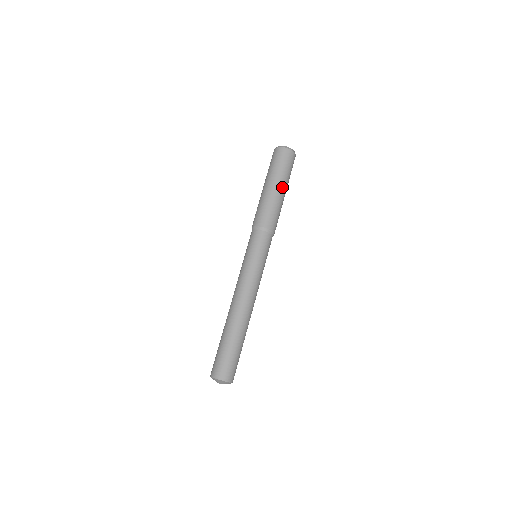
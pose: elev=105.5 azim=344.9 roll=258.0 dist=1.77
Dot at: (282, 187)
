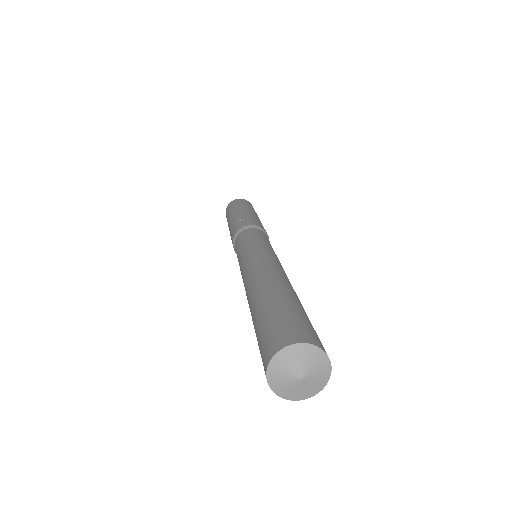
Dot at: occluded
